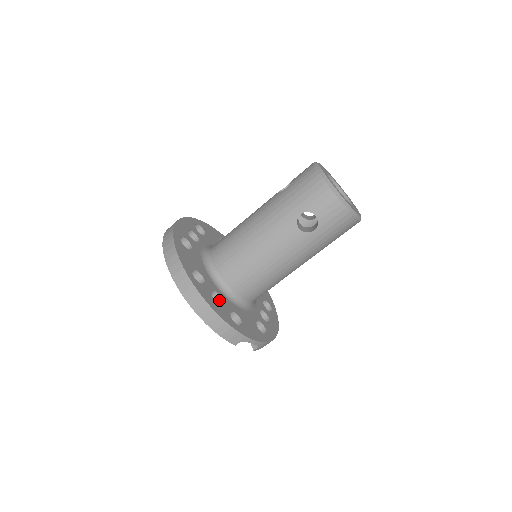
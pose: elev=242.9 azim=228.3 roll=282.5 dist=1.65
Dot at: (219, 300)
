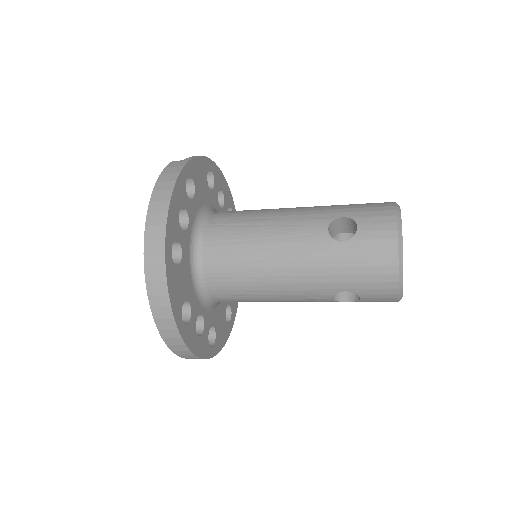
Dot at: (199, 318)
